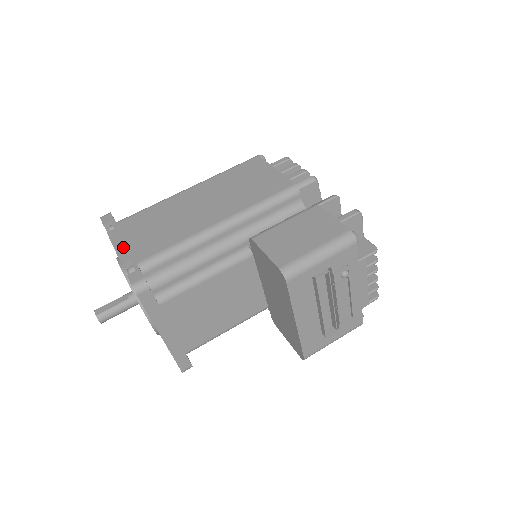
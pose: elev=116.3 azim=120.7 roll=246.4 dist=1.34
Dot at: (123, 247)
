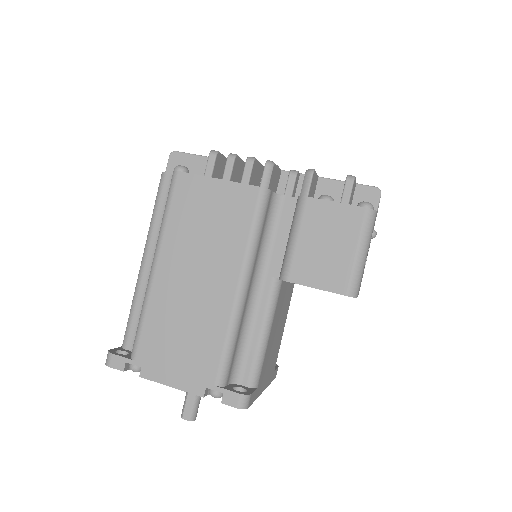
Dot at: (179, 380)
